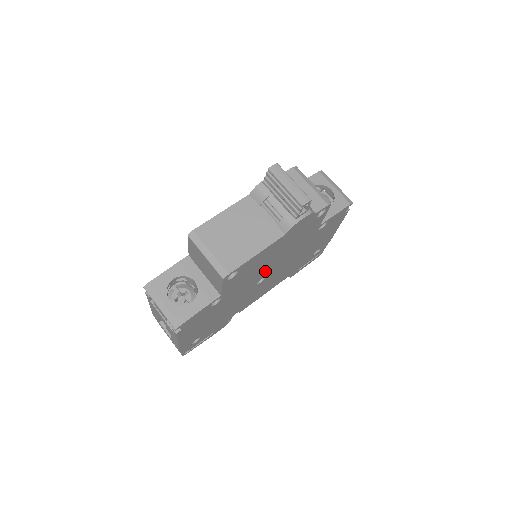
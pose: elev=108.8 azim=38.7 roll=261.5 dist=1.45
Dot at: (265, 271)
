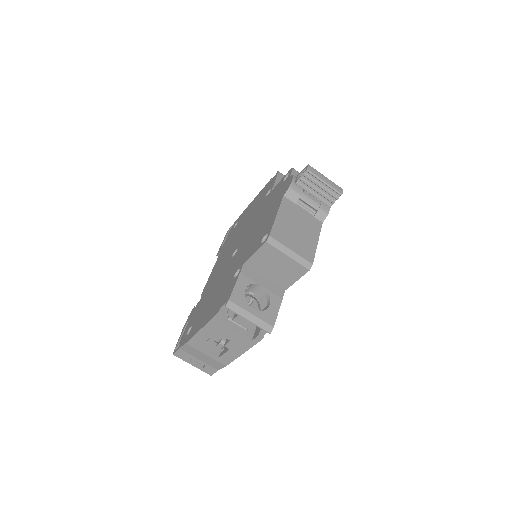
Dot at: occluded
